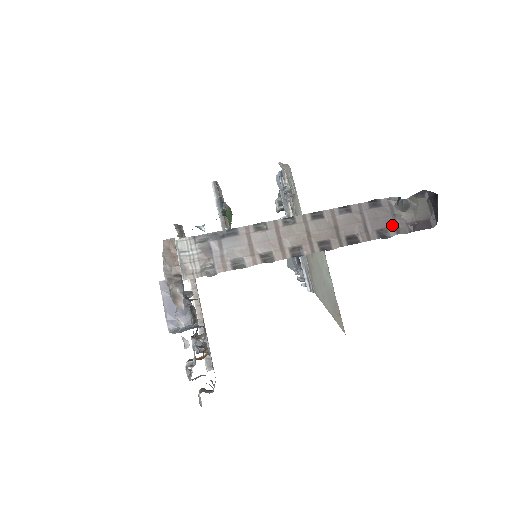
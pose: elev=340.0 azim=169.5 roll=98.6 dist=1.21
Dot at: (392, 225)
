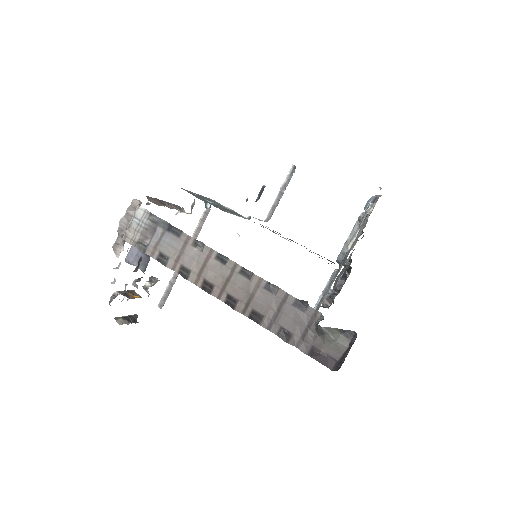
Dot at: (298, 335)
